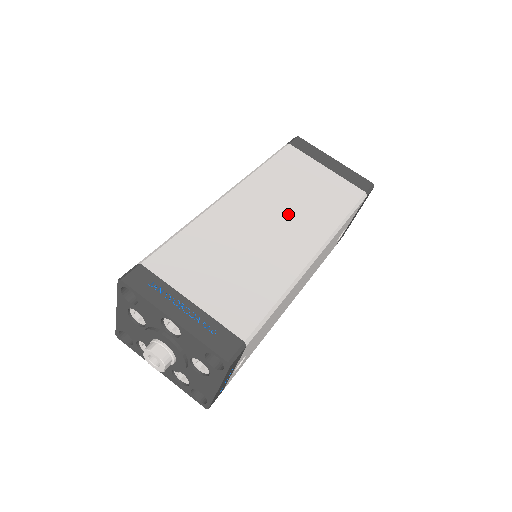
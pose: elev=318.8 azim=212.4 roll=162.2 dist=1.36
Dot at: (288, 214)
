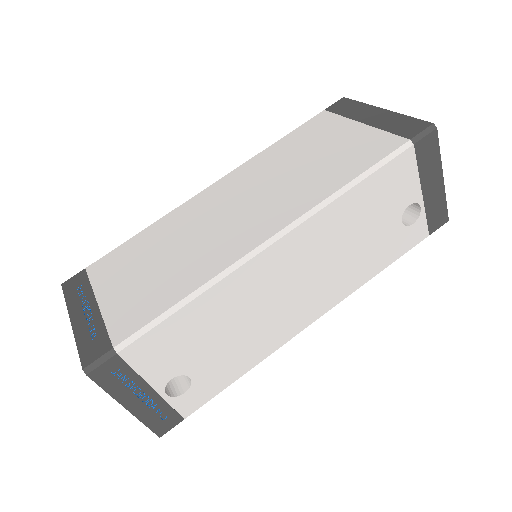
Dot at: (265, 194)
